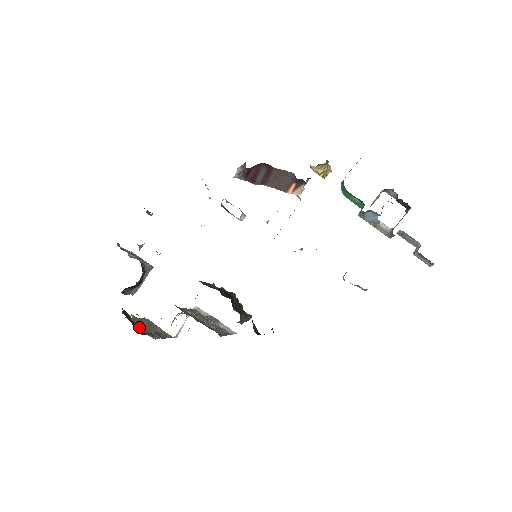
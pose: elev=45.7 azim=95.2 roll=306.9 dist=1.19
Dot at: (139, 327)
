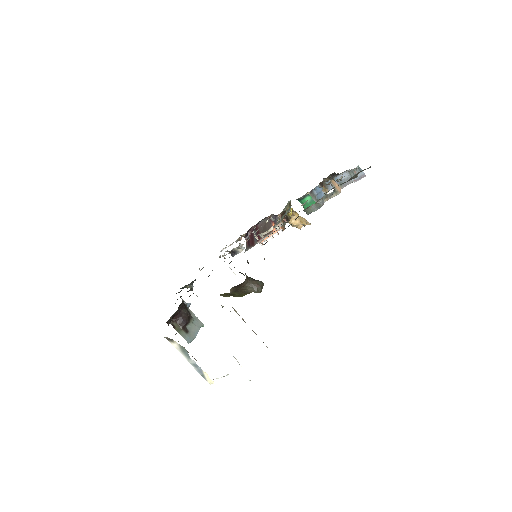
Dot at: occluded
